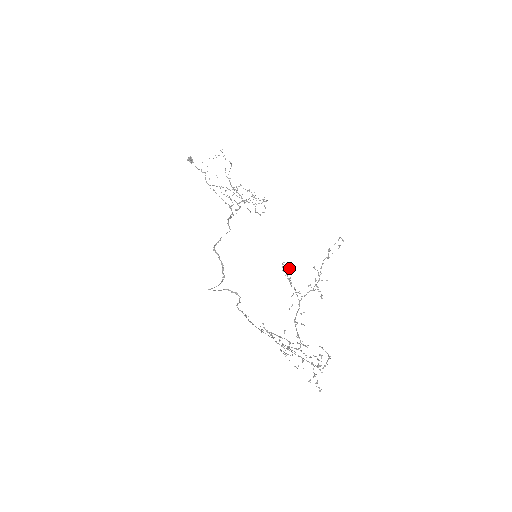
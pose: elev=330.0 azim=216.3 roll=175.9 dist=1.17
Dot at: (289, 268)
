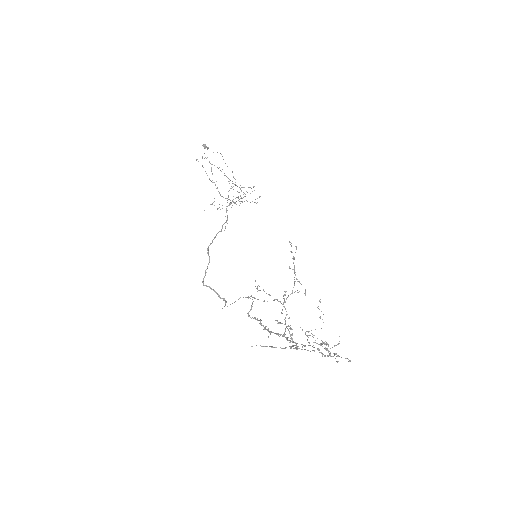
Dot at: (257, 288)
